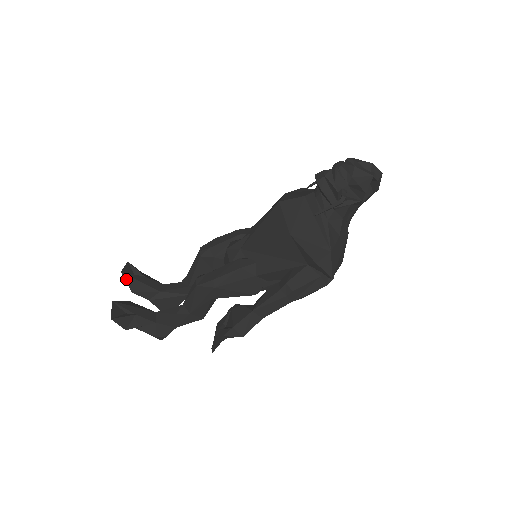
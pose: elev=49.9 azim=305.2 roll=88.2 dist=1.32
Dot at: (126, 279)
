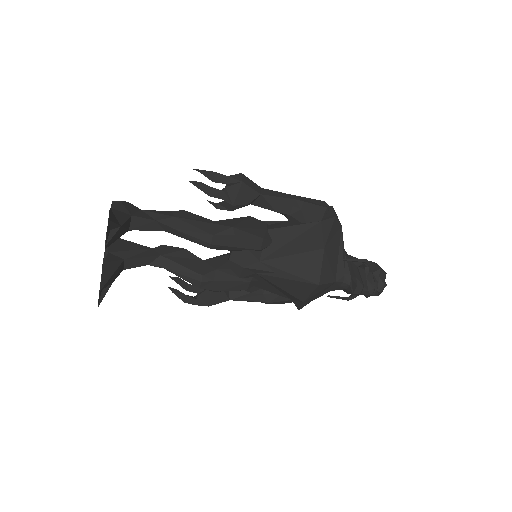
Dot at: occluded
